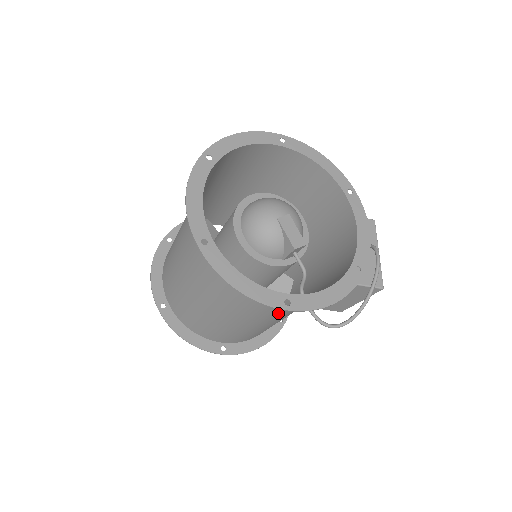
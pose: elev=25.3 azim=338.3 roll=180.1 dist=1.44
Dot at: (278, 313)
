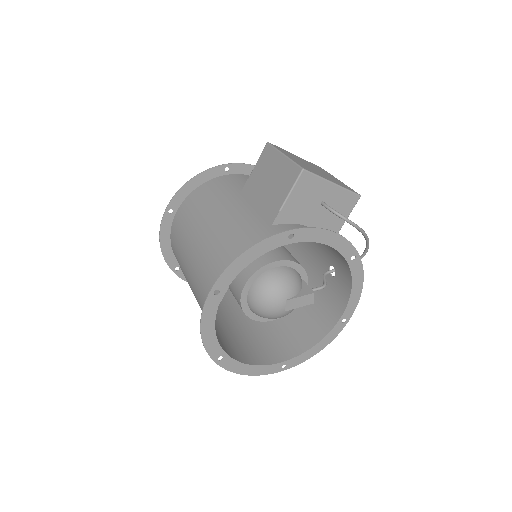
Dot at: (322, 282)
